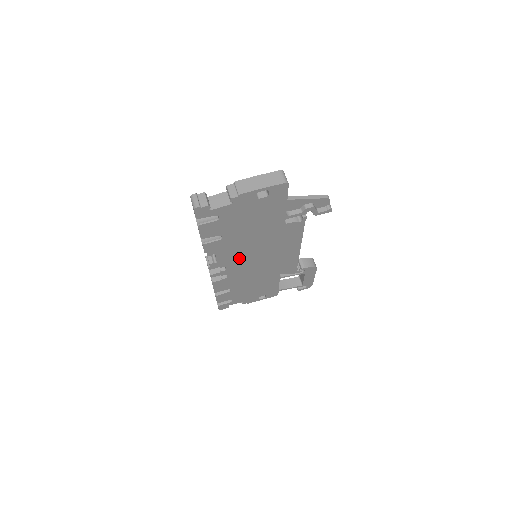
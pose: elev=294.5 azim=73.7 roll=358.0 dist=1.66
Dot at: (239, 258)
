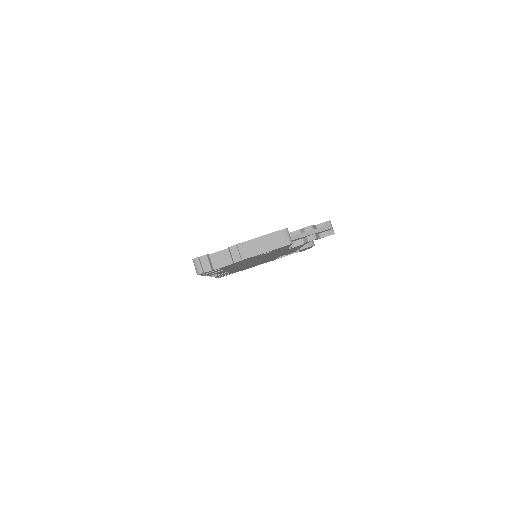
Dot at: occluded
